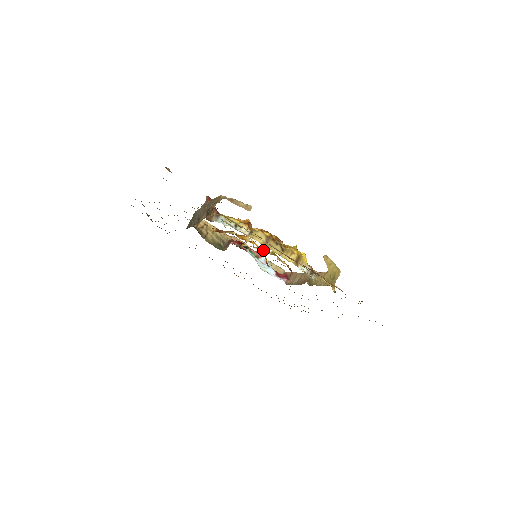
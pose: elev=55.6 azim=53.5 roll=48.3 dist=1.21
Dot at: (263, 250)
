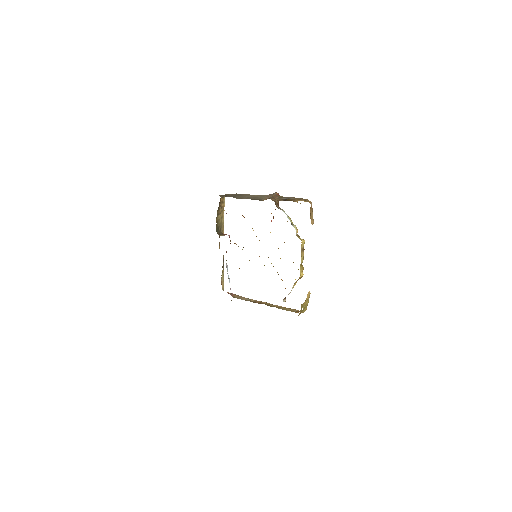
Dot at: occluded
